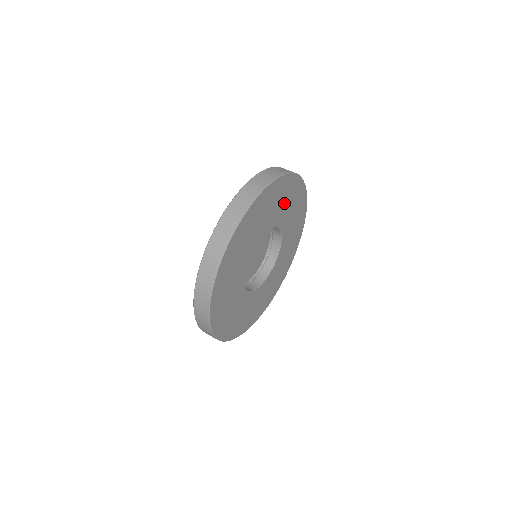
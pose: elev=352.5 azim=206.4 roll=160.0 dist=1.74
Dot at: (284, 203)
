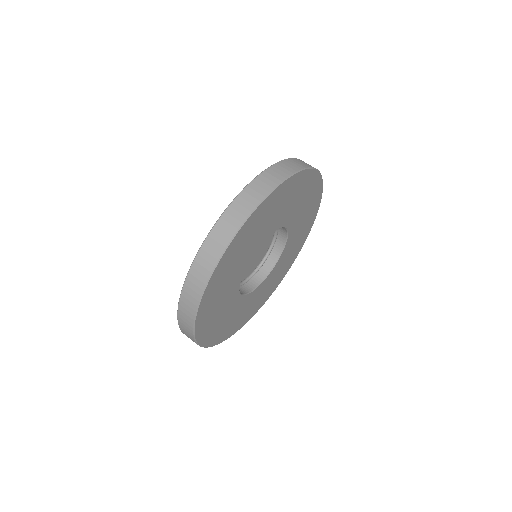
Dot at: (302, 223)
